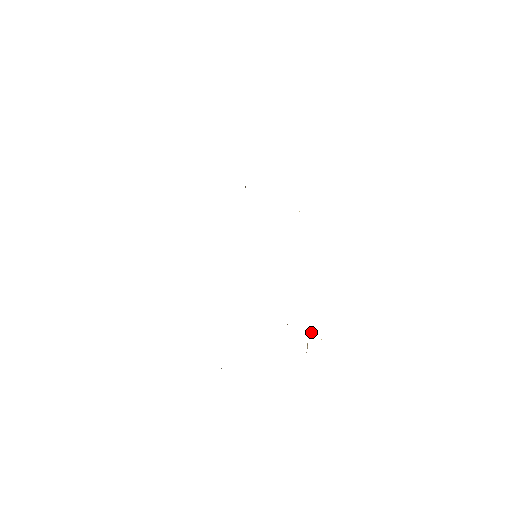
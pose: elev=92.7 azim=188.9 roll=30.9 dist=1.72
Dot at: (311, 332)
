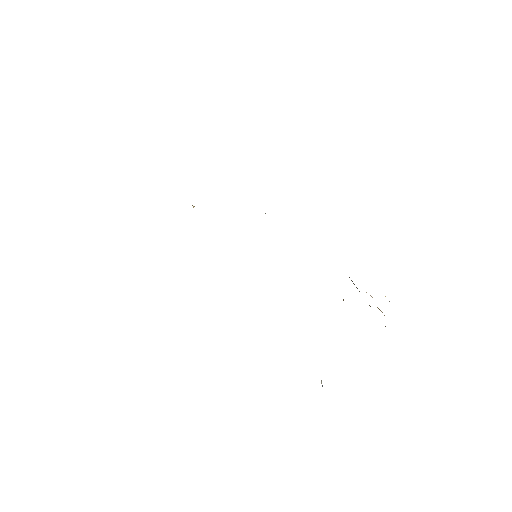
Dot at: occluded
